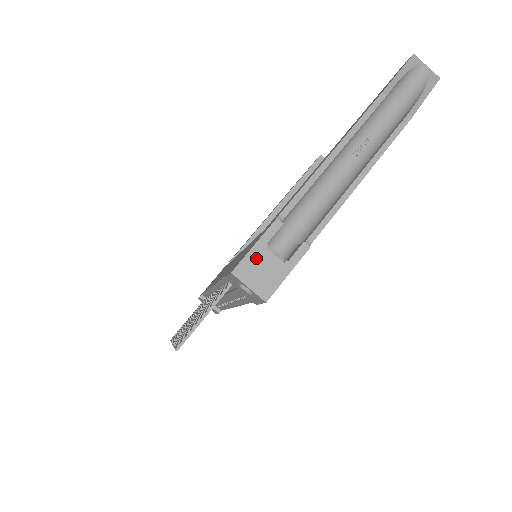
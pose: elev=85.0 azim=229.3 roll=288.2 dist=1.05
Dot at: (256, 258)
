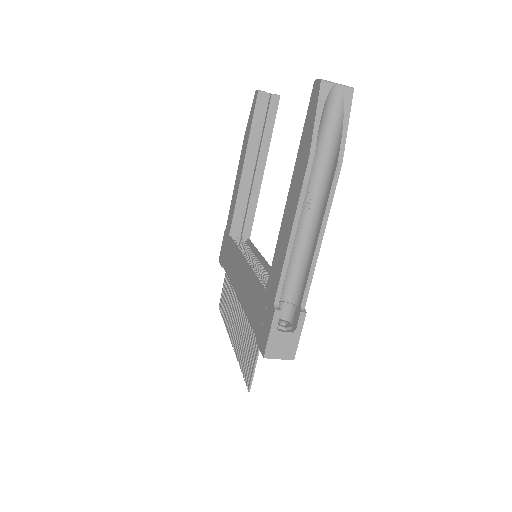
Dot at: (274, 341)
